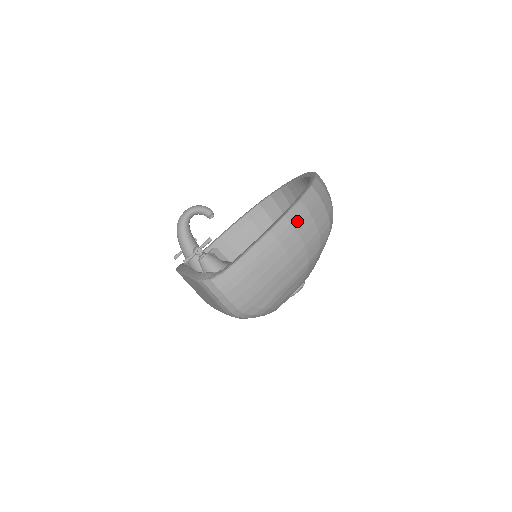
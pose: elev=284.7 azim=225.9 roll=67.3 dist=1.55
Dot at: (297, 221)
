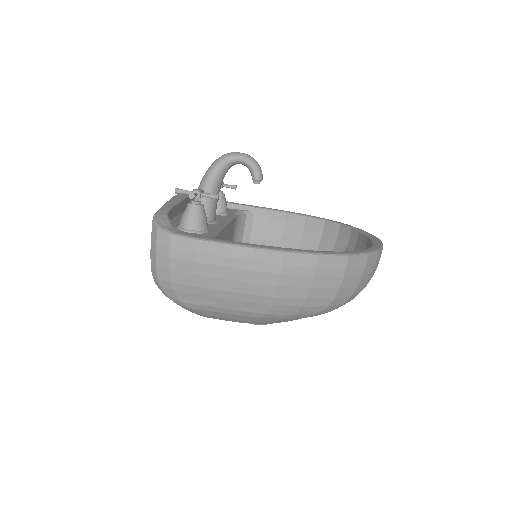
Dot at: (291, 269)
